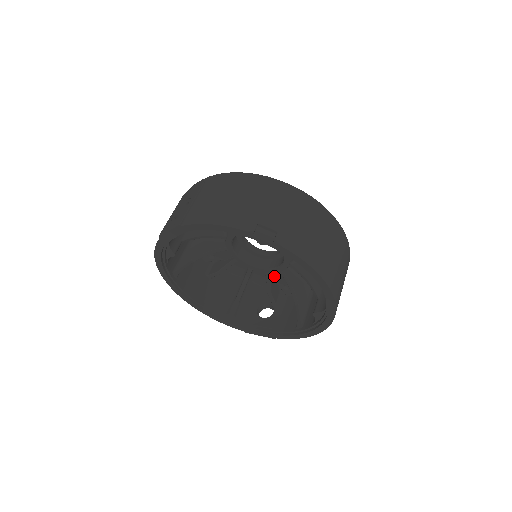
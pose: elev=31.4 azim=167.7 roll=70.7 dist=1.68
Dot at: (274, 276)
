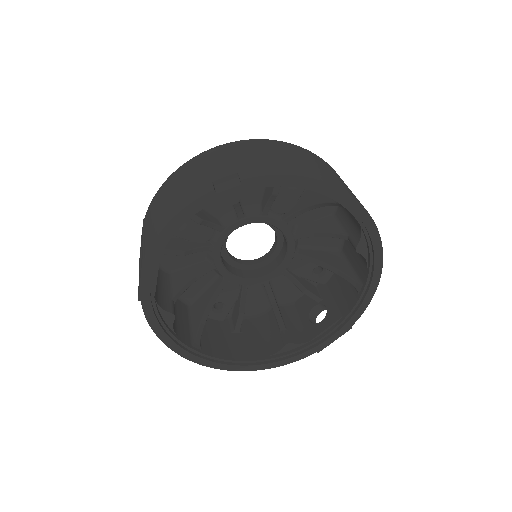
Dot at: (294, 271)
